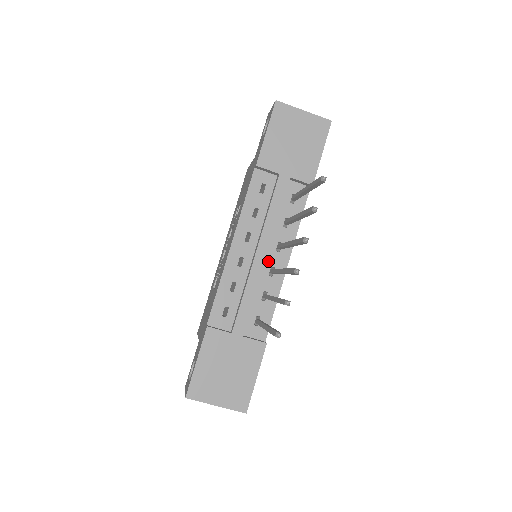
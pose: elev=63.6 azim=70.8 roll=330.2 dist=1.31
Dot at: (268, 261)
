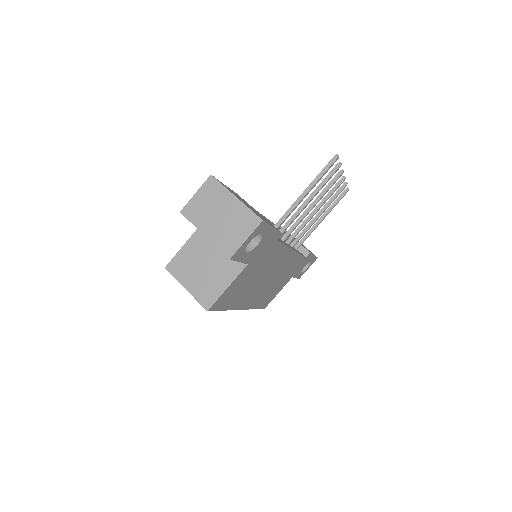
Dot at: occluded
